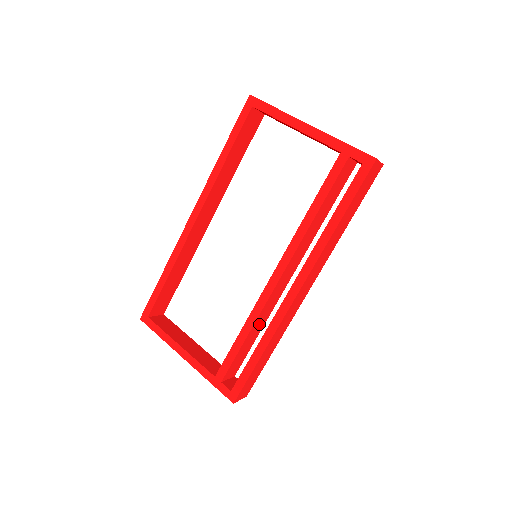
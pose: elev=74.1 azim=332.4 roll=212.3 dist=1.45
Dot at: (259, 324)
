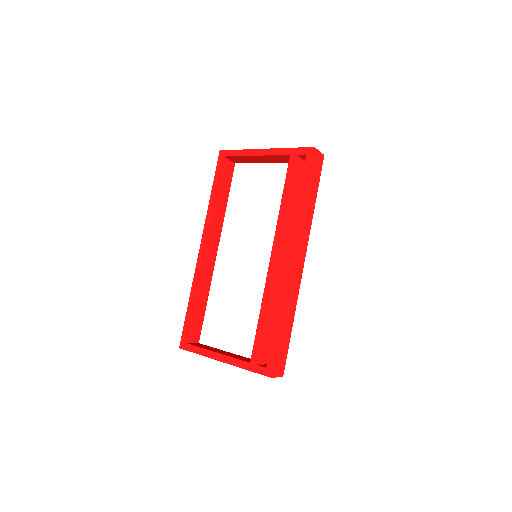
Dot at: (273, 306)
